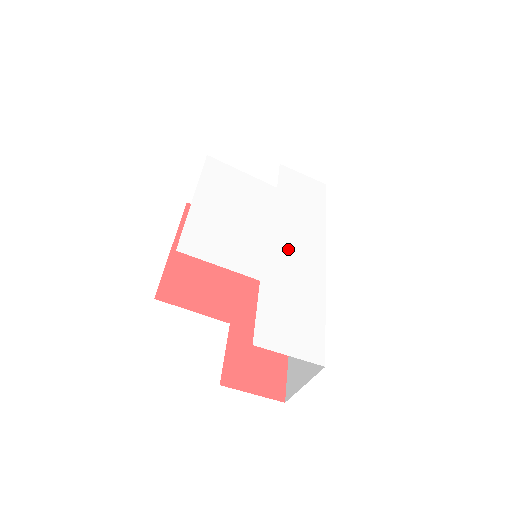
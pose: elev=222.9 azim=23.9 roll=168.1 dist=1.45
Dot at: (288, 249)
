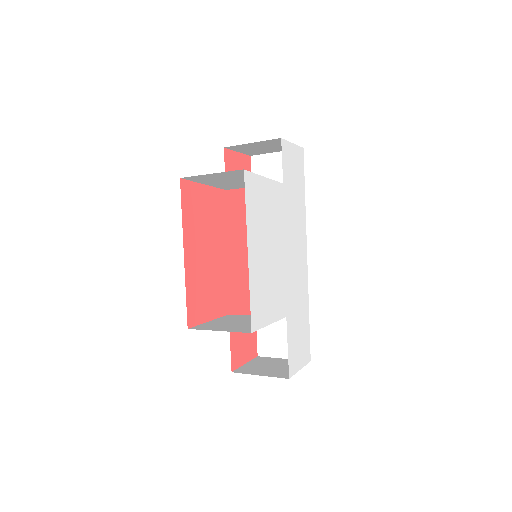
Dot at: (293, 266)
